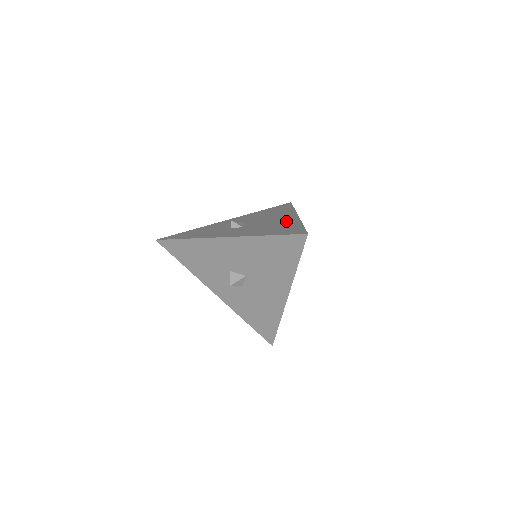
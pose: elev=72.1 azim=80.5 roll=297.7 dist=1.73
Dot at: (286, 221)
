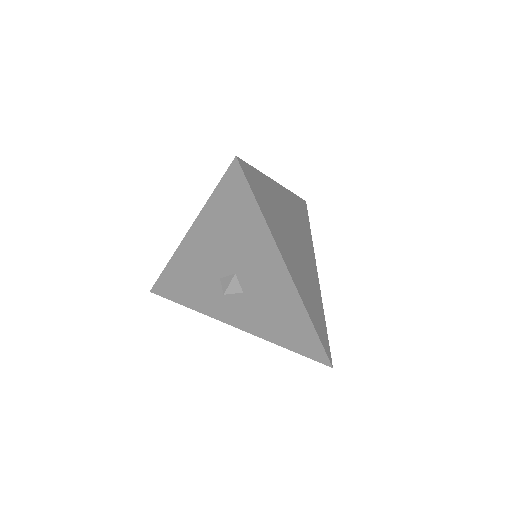
Dot at: occluded
